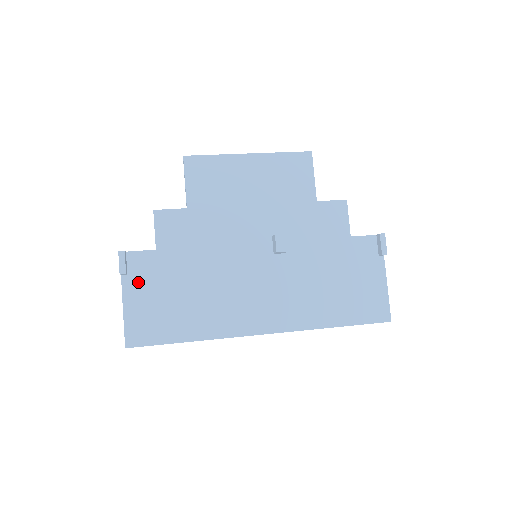
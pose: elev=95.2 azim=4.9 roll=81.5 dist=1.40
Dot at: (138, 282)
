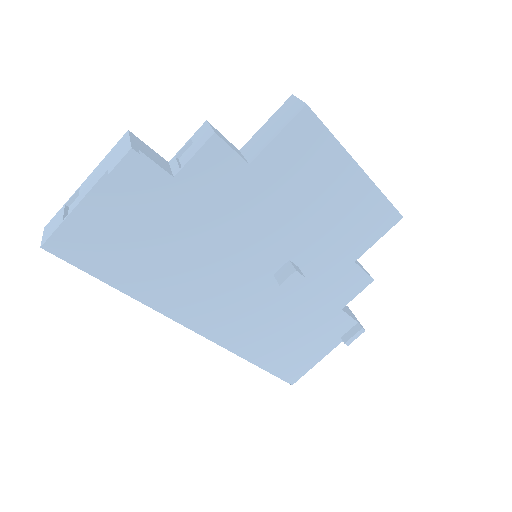
Dot at: (120, 194)
